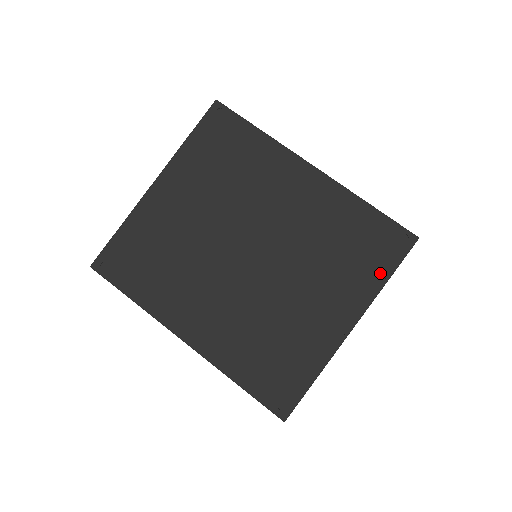
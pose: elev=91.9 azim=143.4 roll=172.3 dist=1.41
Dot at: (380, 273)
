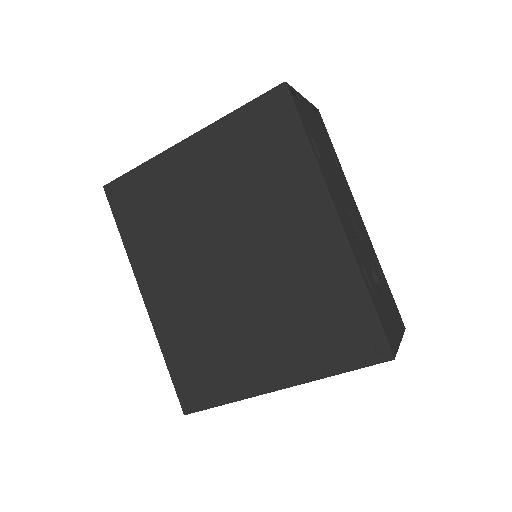
Dot at: (334, 363)
